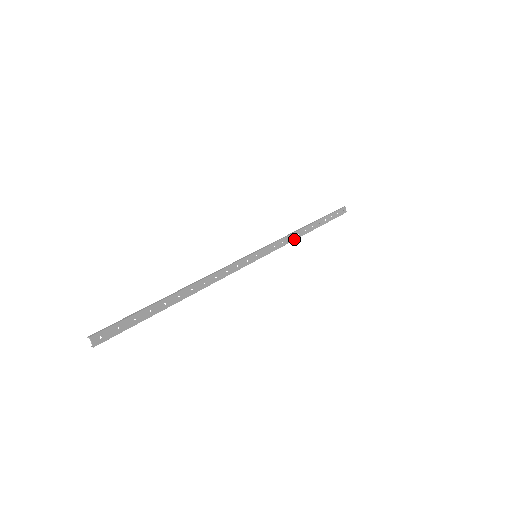
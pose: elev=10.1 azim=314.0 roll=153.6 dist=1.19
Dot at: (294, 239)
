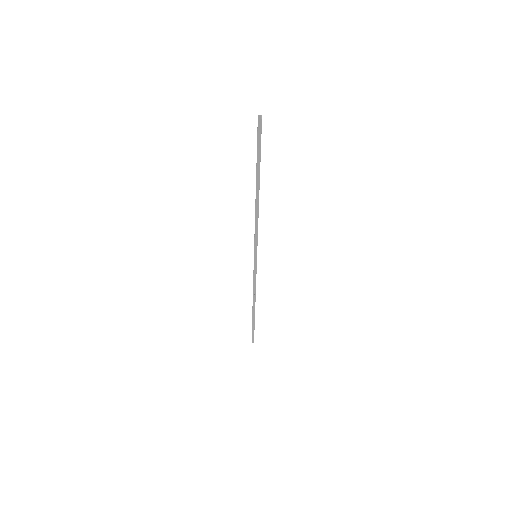
Dot at: occluded
